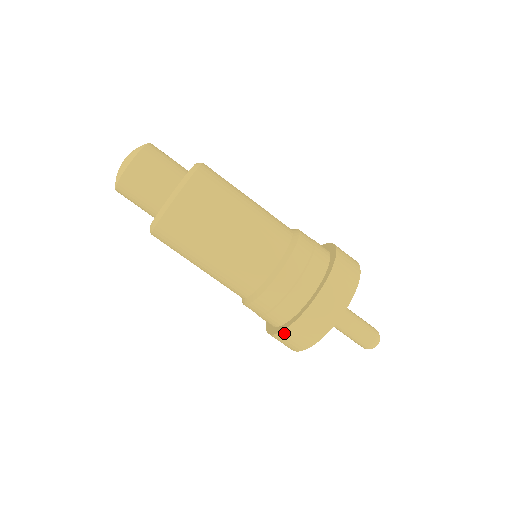
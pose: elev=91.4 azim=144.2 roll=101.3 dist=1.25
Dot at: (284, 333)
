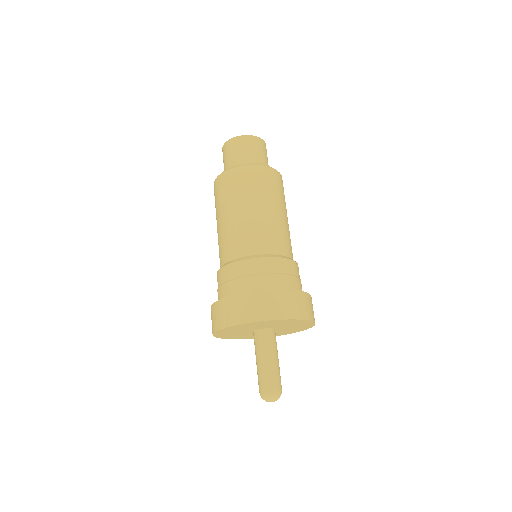
Dot at: (219, 303)
